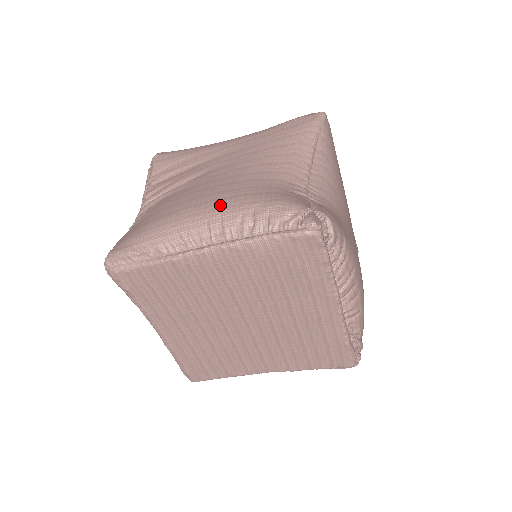
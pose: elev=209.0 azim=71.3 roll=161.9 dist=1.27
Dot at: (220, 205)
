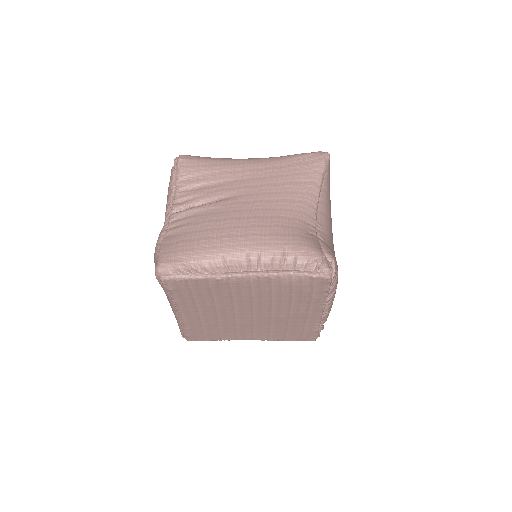
Dot at: (258, 241)
